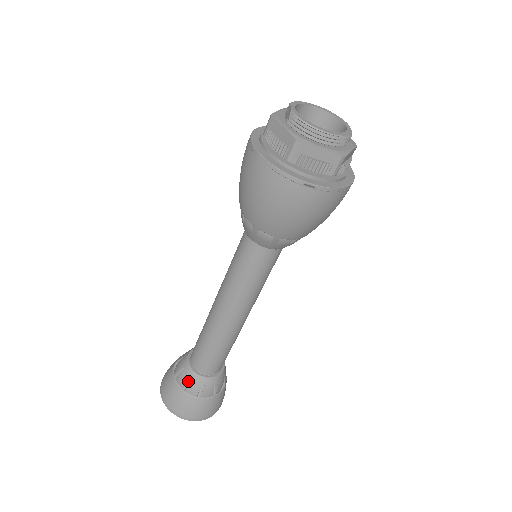
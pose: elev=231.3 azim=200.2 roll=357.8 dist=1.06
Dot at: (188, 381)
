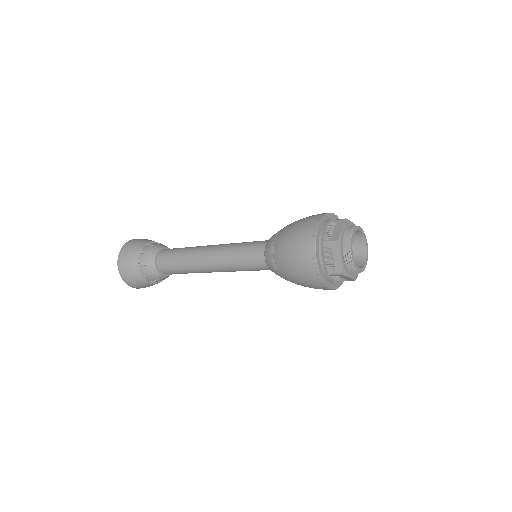
Dot at: (150, 274)
